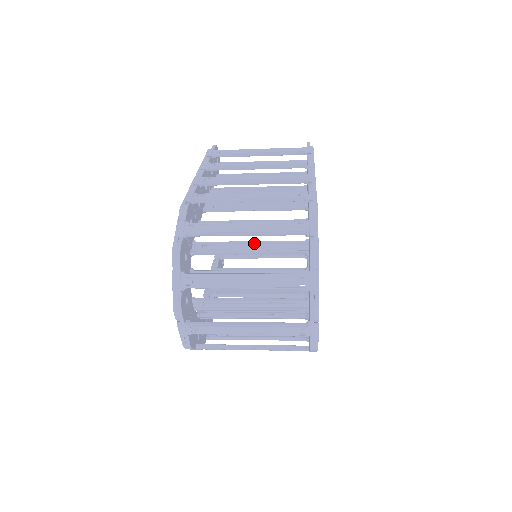
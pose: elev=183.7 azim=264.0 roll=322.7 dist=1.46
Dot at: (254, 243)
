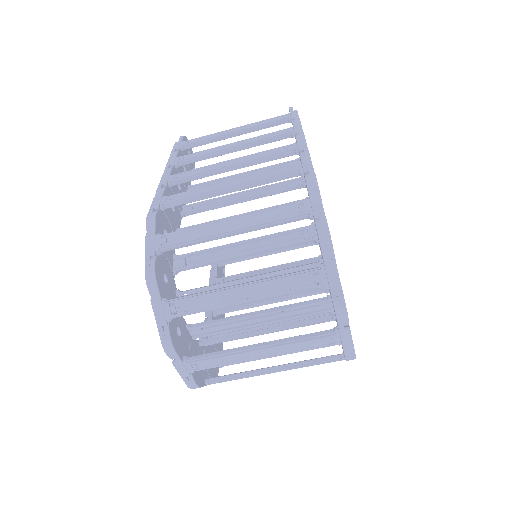
Dot at: (248, 242)
